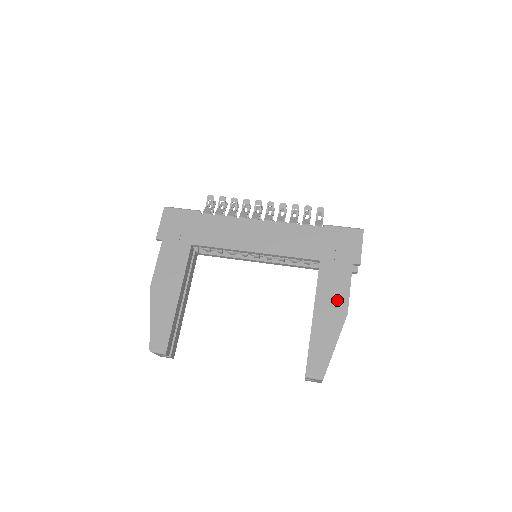
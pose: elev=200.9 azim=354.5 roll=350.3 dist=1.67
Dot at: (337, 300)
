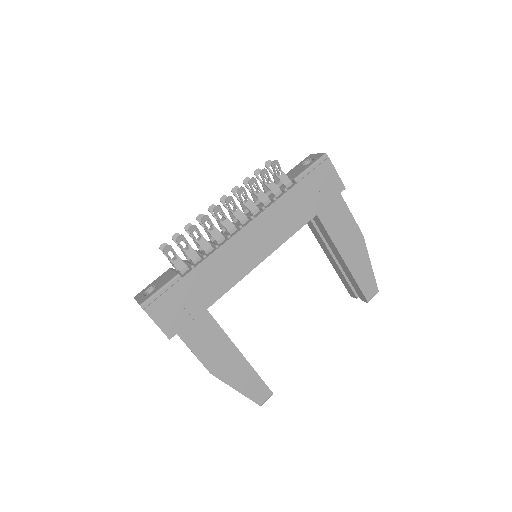
Dot at: (350, 233)
